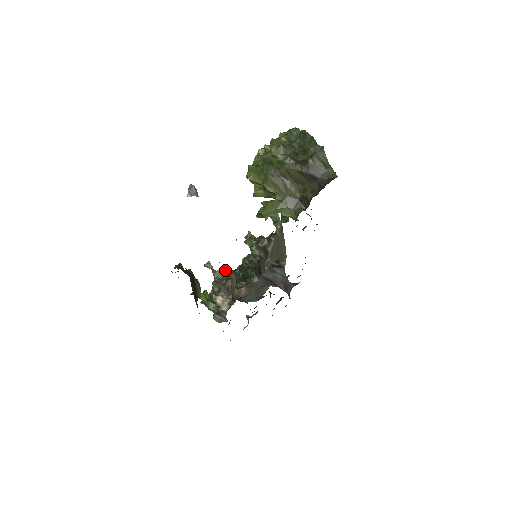
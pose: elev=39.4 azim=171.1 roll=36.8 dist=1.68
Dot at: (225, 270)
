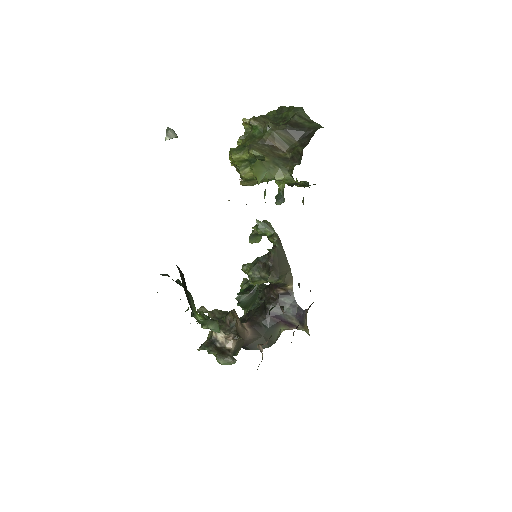
Dot at: occluded
